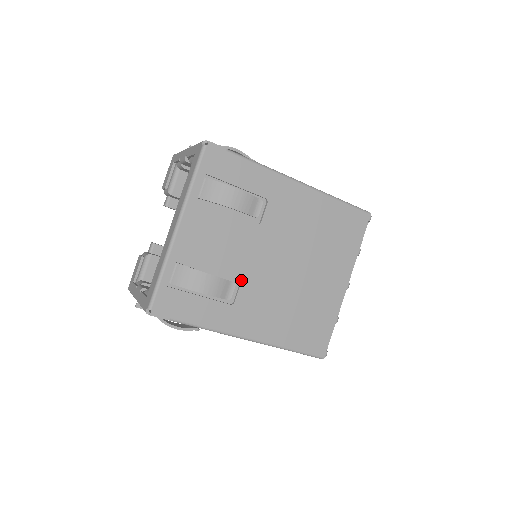
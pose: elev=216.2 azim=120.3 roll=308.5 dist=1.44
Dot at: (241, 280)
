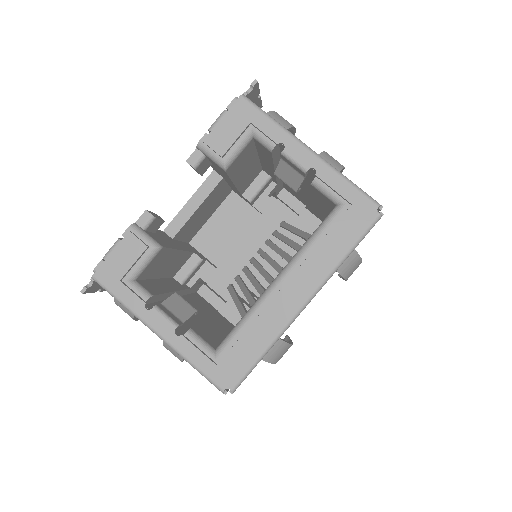
Dot at: occluded
